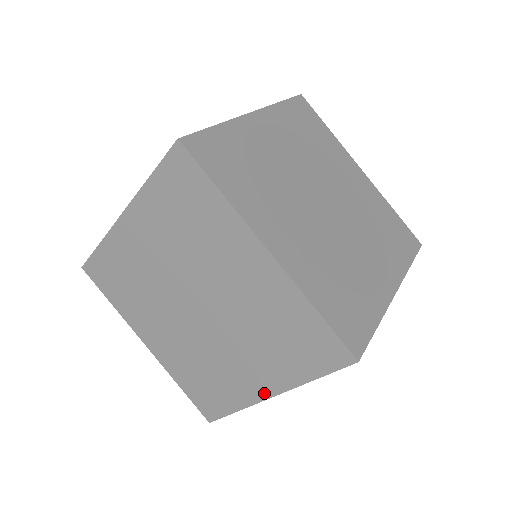
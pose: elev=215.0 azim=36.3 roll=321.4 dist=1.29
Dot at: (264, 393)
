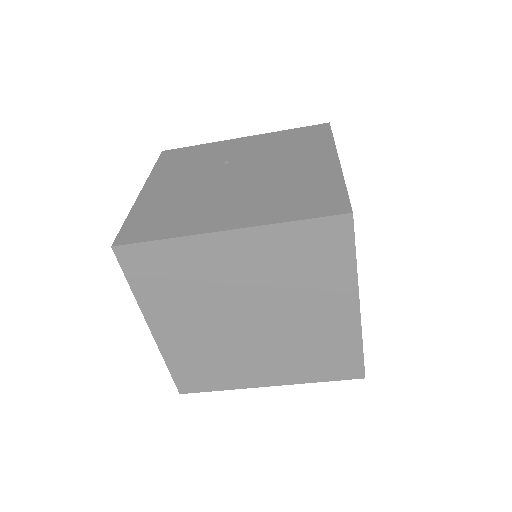
Dot at: (266, 383)
